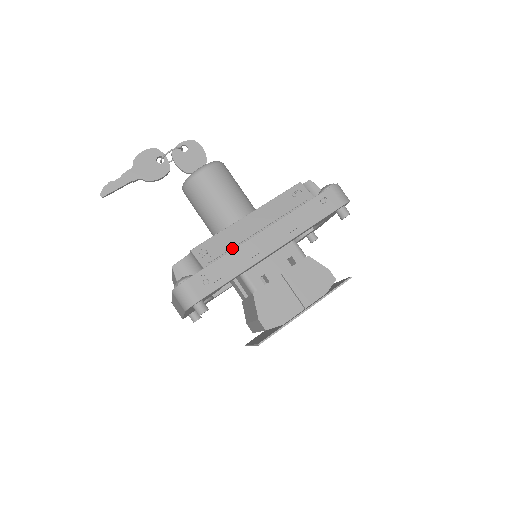
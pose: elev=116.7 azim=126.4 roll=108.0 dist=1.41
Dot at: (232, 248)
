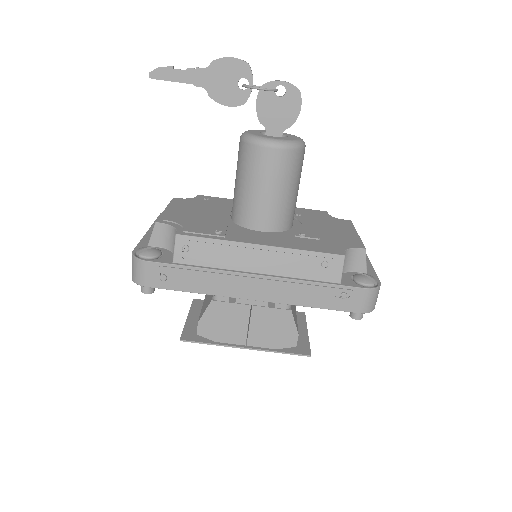
Dot at: (215, 266)
